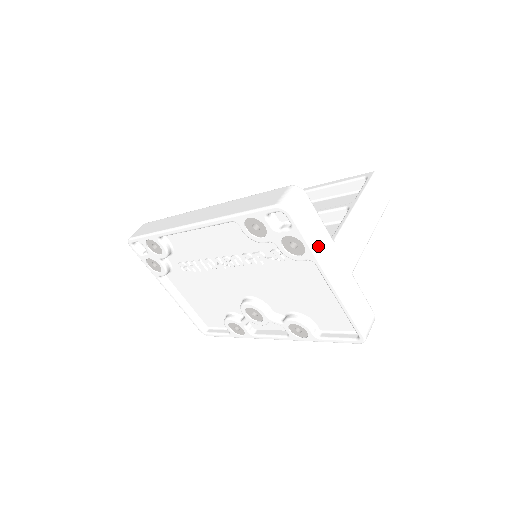
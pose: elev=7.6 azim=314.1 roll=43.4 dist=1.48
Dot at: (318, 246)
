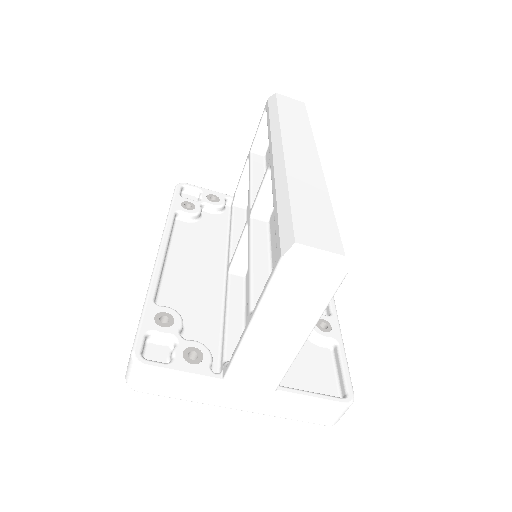
Dot at: (196, 396)
